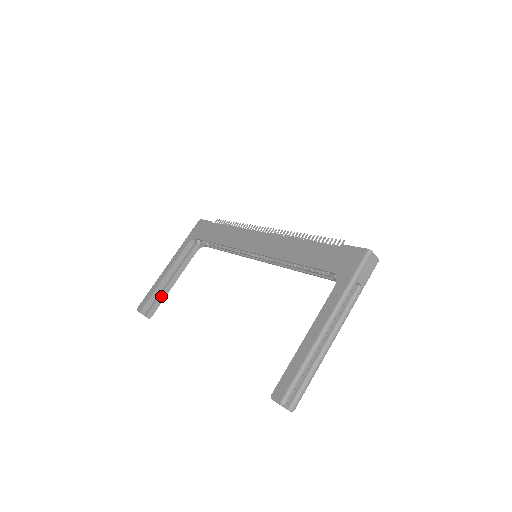
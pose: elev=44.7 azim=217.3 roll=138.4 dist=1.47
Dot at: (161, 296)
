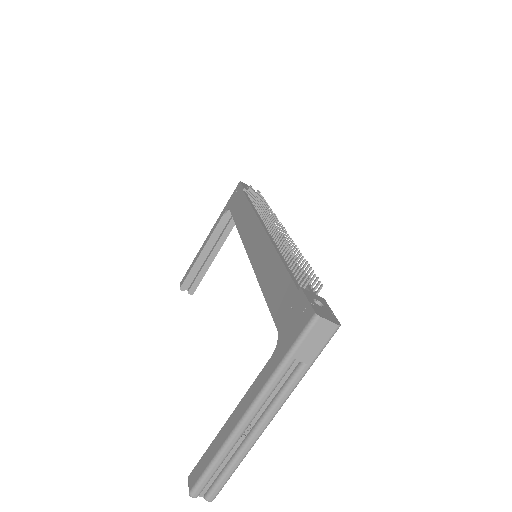
Dot at: (201, 272)
